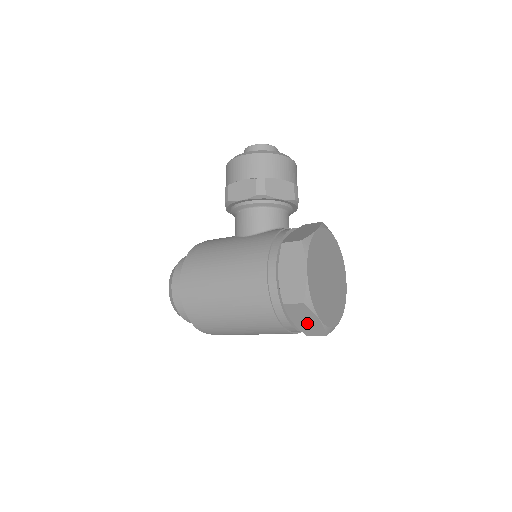
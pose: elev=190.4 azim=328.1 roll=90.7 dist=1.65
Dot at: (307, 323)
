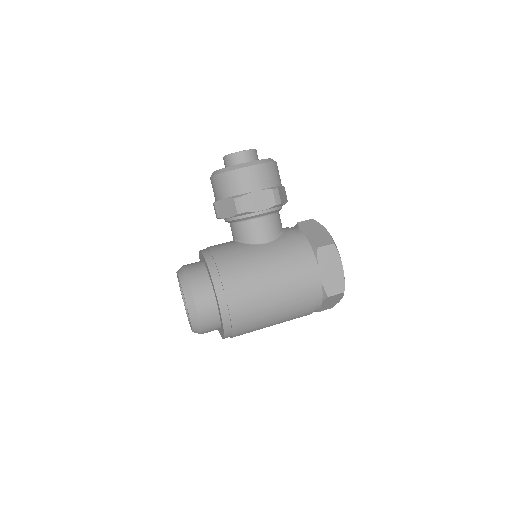
Dot at: (329, 304)
